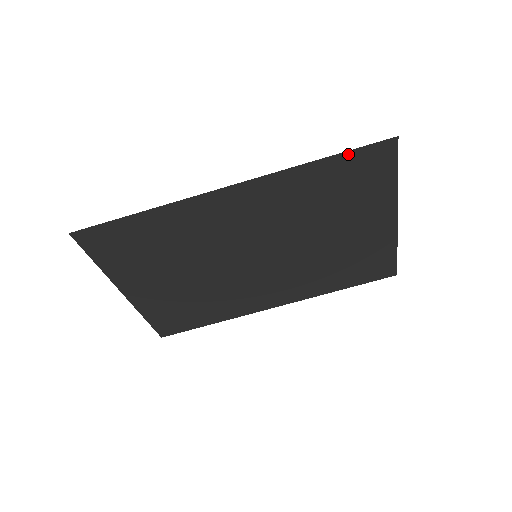
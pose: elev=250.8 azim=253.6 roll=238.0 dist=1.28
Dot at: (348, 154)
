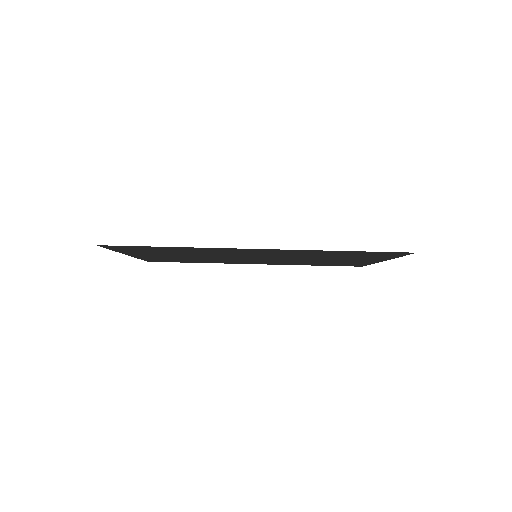
Dot at: (370, 252)
